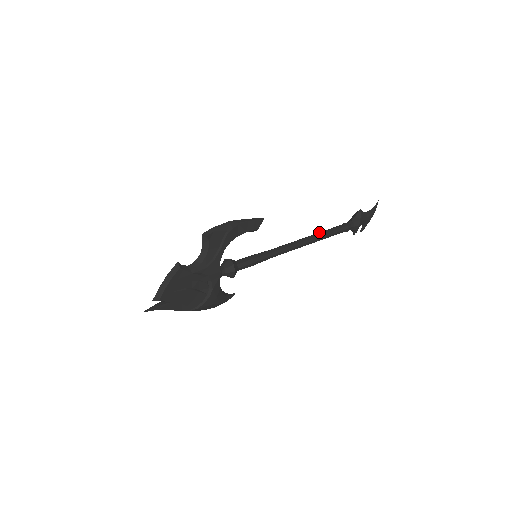
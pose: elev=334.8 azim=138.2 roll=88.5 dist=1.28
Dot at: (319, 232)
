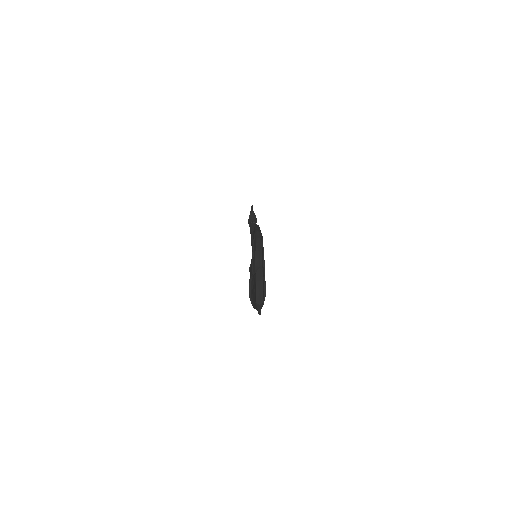
Dot at: (251, 232)
